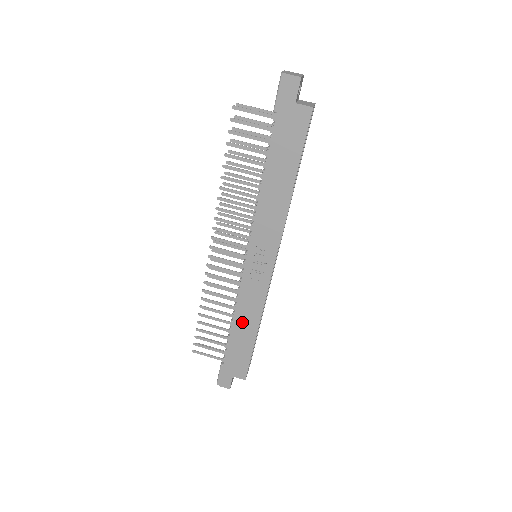
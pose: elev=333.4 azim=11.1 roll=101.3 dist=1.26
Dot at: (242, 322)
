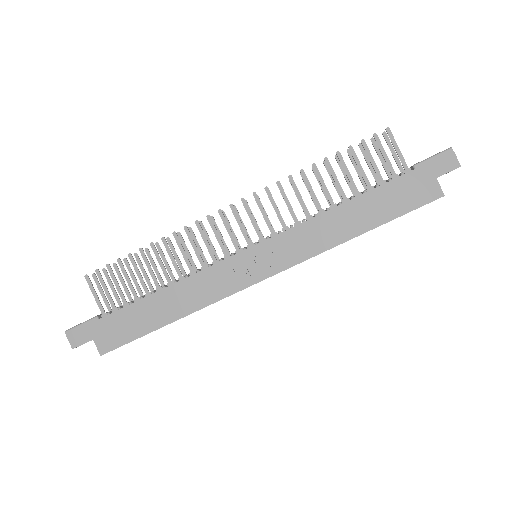
Dot at: (173, 297)
